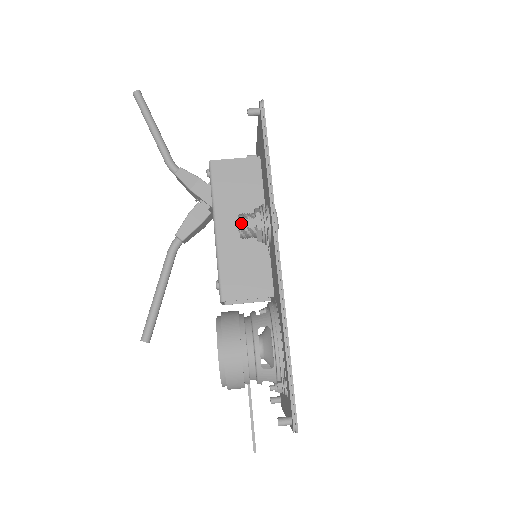
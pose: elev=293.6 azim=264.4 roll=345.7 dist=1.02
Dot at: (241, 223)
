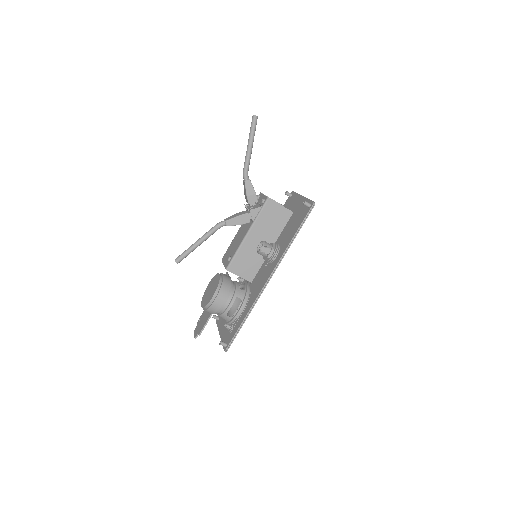
Dot at: (263, 248)
